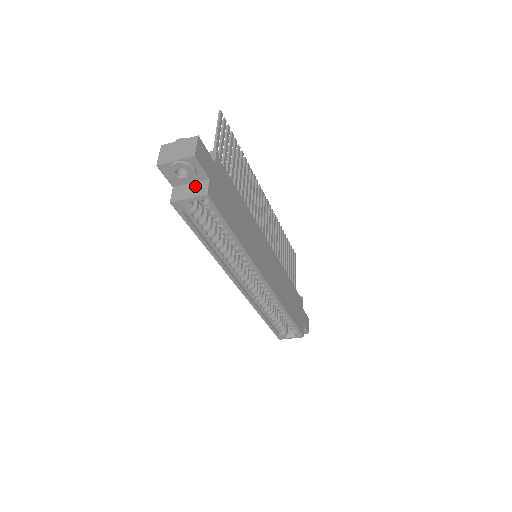
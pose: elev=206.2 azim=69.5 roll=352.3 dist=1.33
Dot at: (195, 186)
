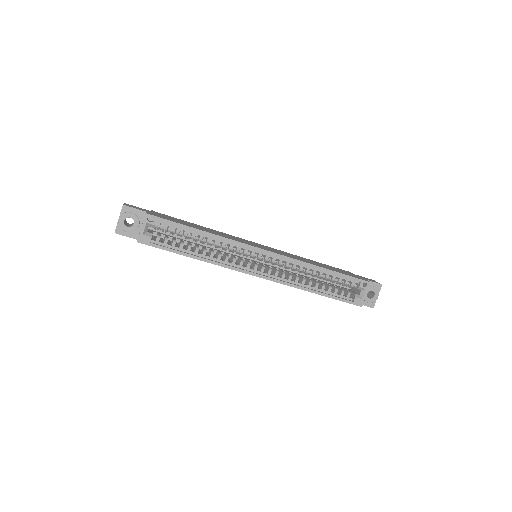
Dot at: (142, 222)
